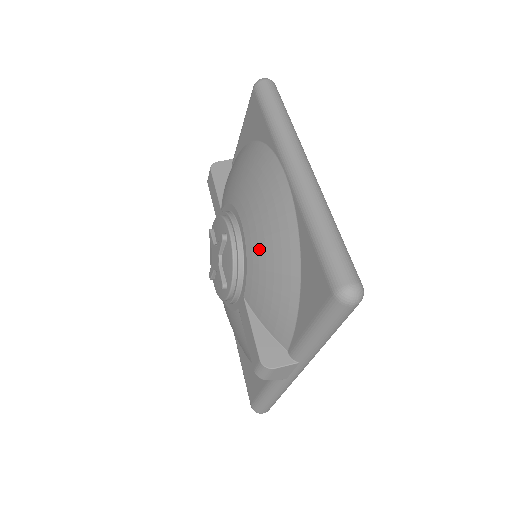
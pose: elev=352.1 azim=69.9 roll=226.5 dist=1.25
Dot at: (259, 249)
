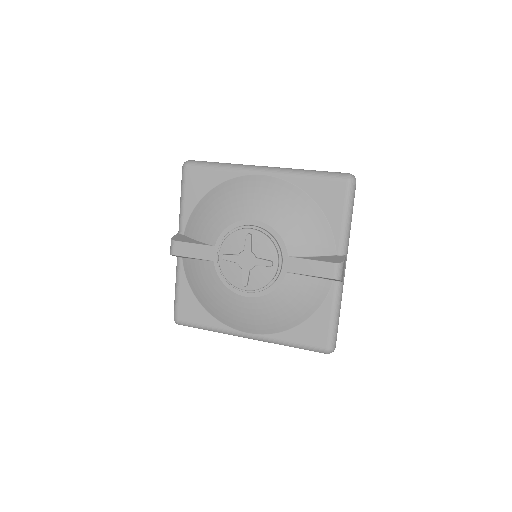
Dot at: (281, 216)
